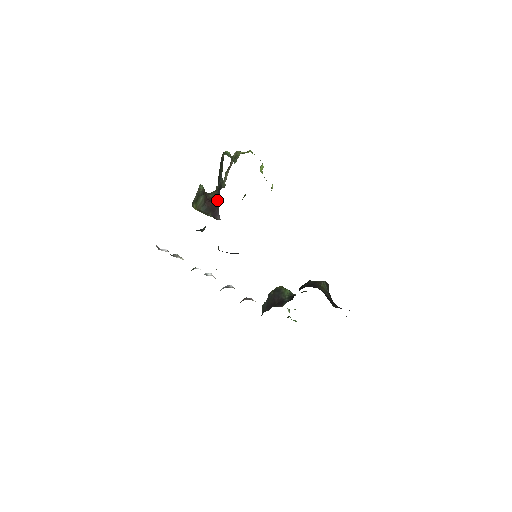
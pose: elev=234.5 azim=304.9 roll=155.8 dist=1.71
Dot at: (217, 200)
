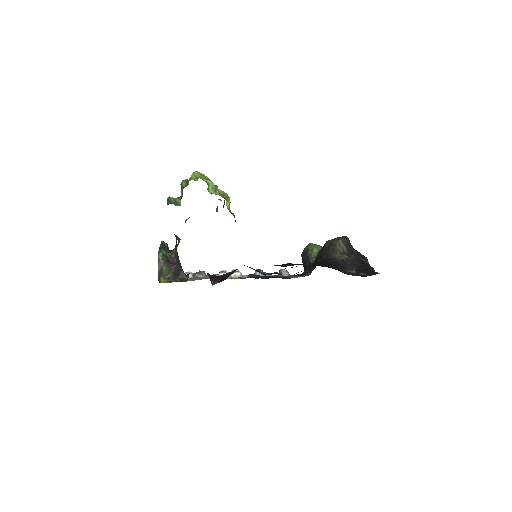
Dot at: (178, 260)
